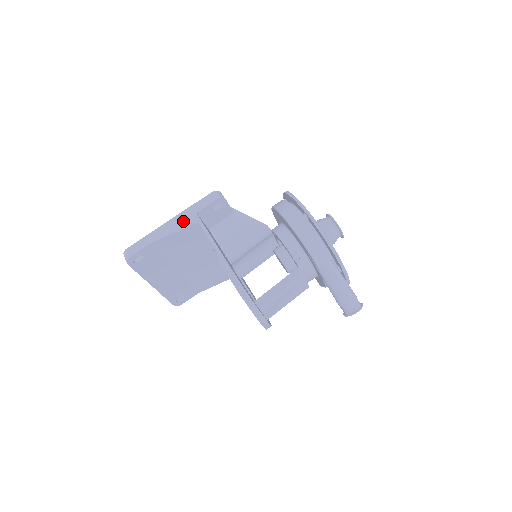
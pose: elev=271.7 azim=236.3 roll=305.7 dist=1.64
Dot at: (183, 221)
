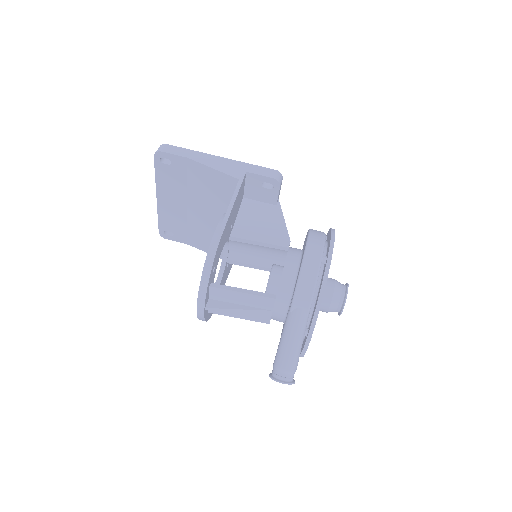
Dot at: (229, 167)
